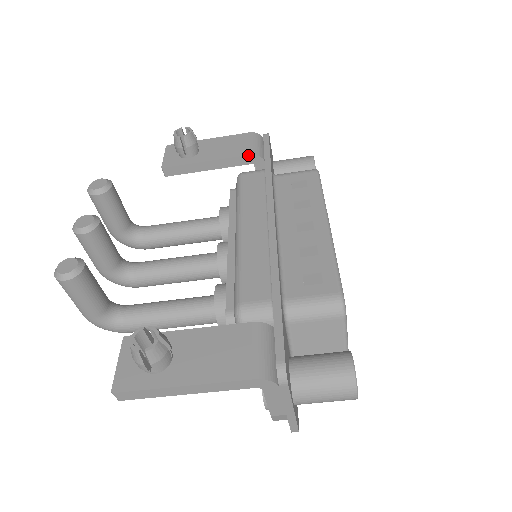
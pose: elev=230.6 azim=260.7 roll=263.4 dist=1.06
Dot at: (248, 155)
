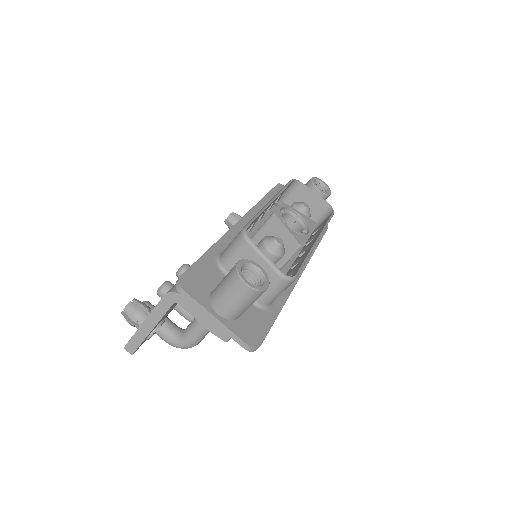
Dot at: occluded
